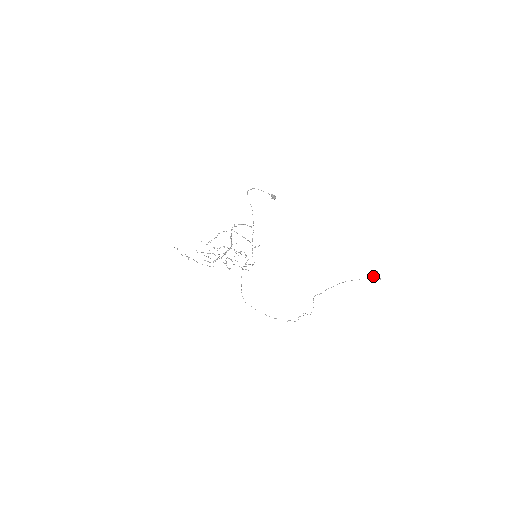
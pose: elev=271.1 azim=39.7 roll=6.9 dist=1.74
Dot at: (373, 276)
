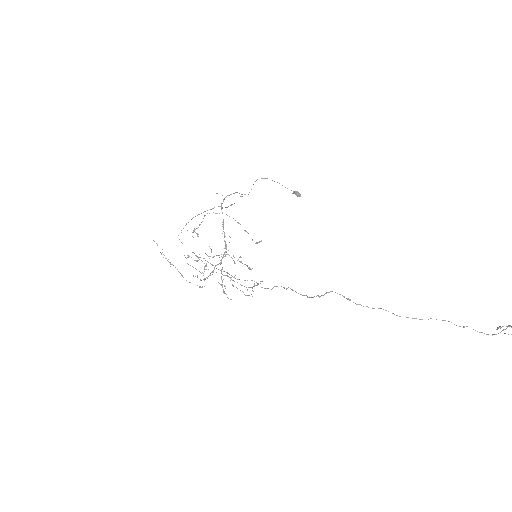
Dot at: (500, 326)
